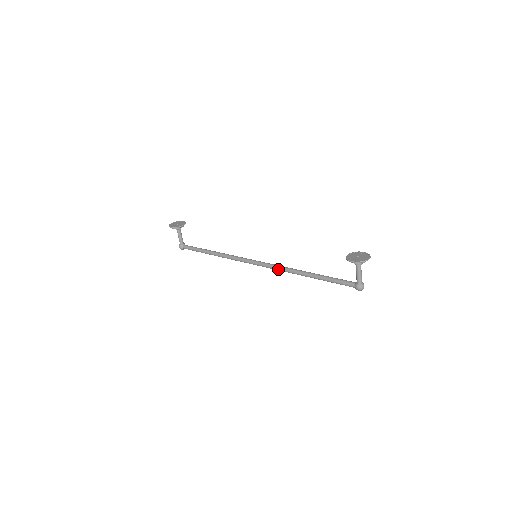
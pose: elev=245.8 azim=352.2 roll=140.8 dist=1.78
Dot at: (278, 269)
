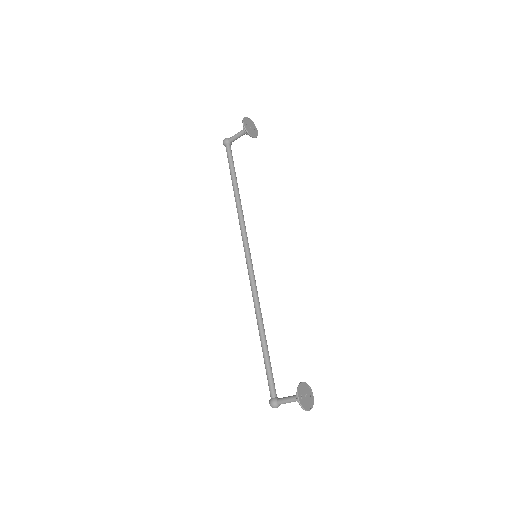
Dot at: (253, 292)
